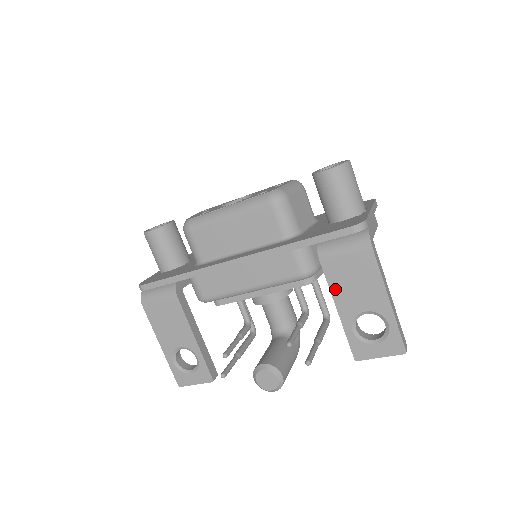
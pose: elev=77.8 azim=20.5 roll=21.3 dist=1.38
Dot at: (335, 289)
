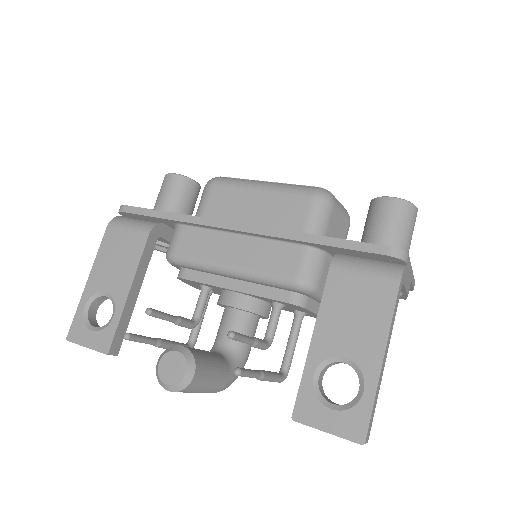
Dot at: (326, 310)
